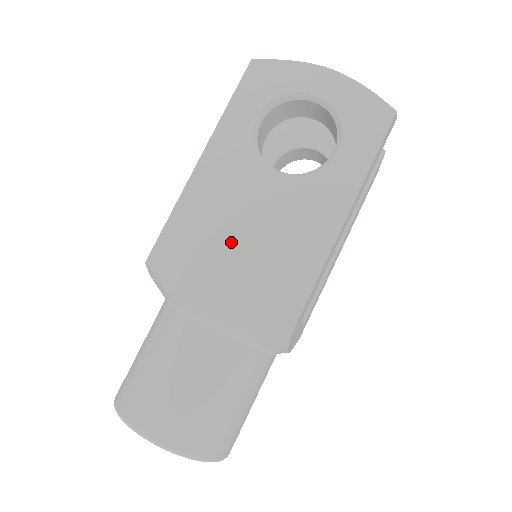
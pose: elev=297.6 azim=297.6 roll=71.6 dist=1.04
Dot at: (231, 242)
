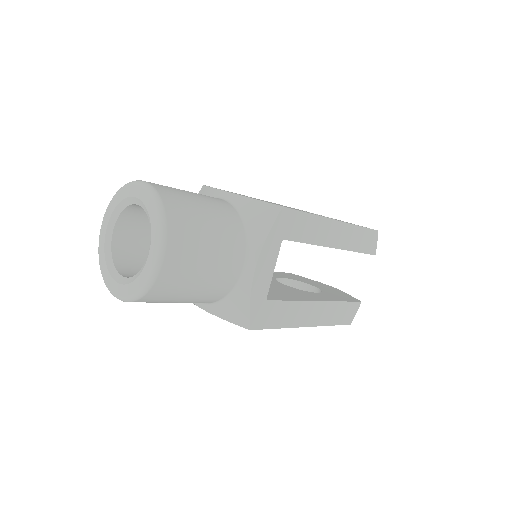
Dot at: (262, 200)
